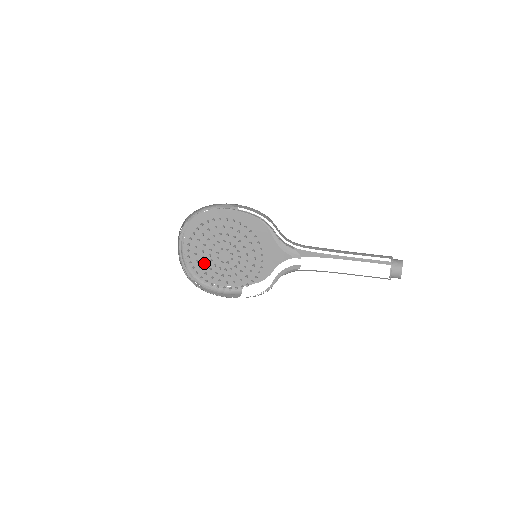
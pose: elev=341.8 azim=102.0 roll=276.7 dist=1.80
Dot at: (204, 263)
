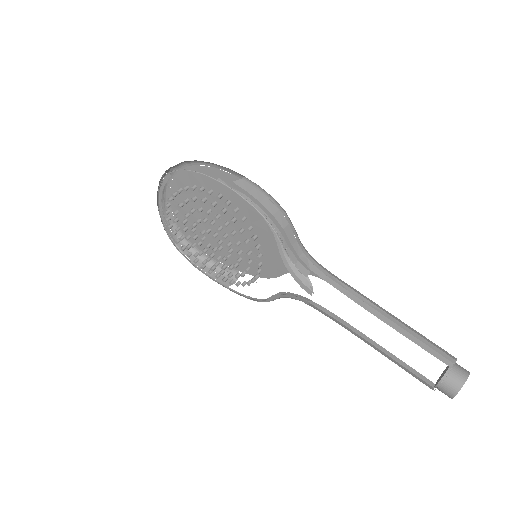
Dot at: occluded
